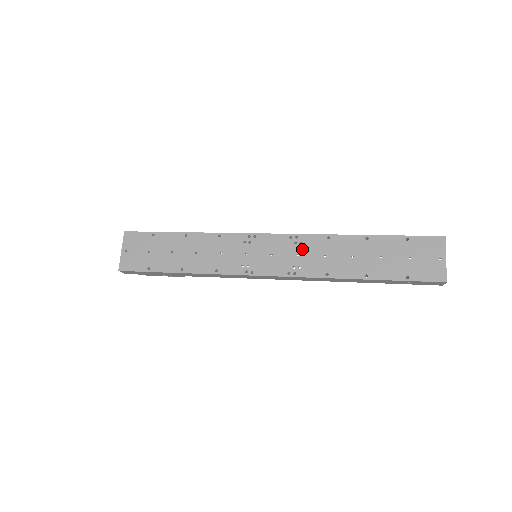
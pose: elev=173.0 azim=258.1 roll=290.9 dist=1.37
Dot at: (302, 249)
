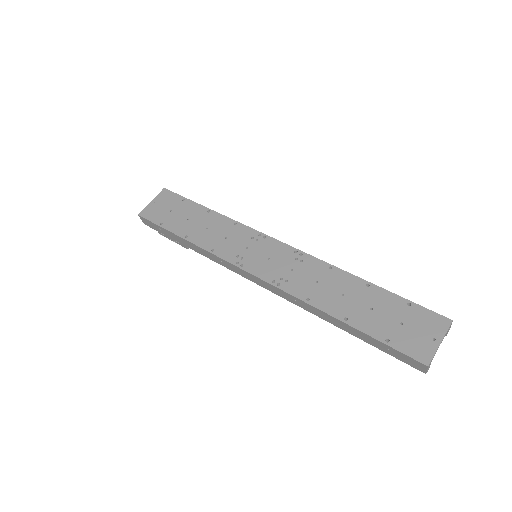
Dot at: (299, 266)
